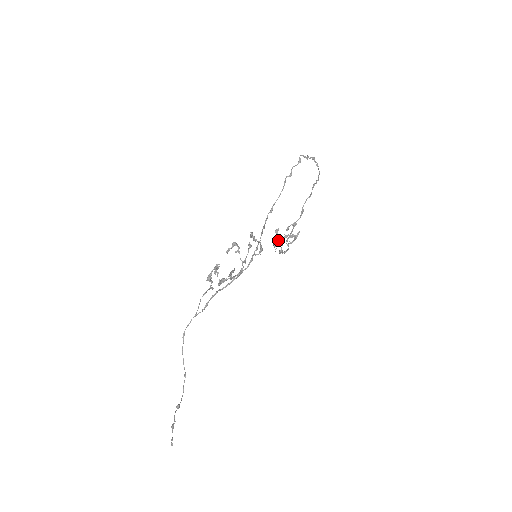
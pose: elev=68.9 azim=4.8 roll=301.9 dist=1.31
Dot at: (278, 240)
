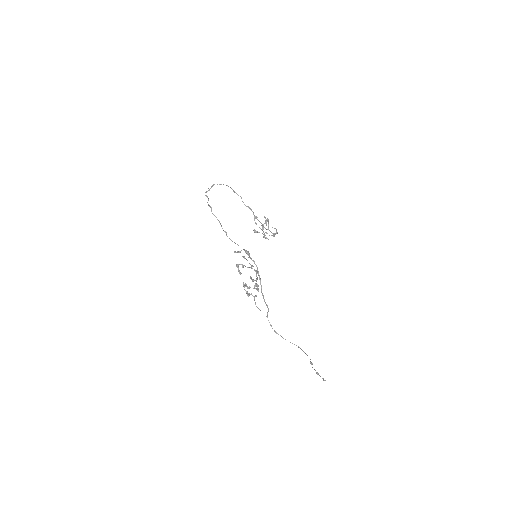
Dot at: occluded
